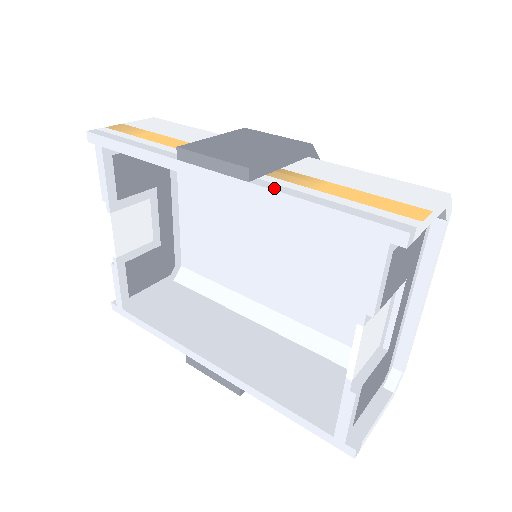
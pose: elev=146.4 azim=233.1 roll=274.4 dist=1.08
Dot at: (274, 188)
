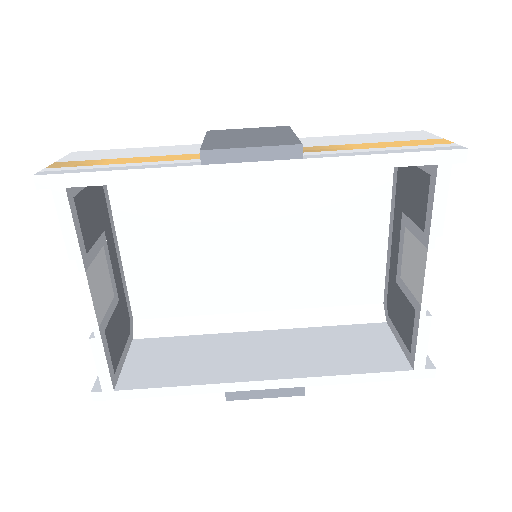
Dot at: (330, 156)
